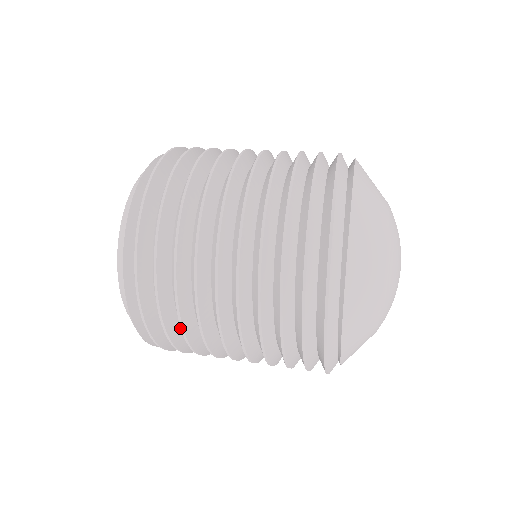
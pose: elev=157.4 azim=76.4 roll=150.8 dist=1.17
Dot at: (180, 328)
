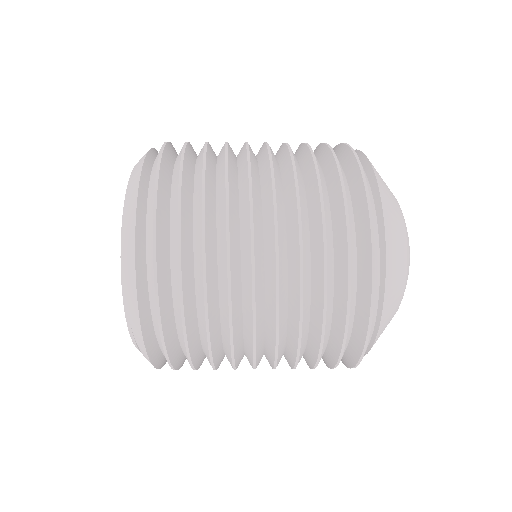
Dot at: (192, 266)
